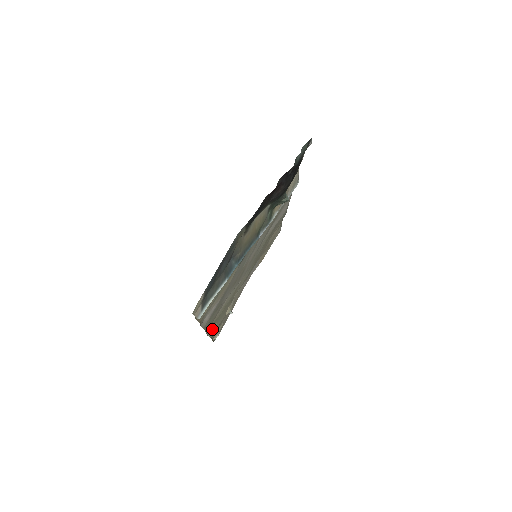
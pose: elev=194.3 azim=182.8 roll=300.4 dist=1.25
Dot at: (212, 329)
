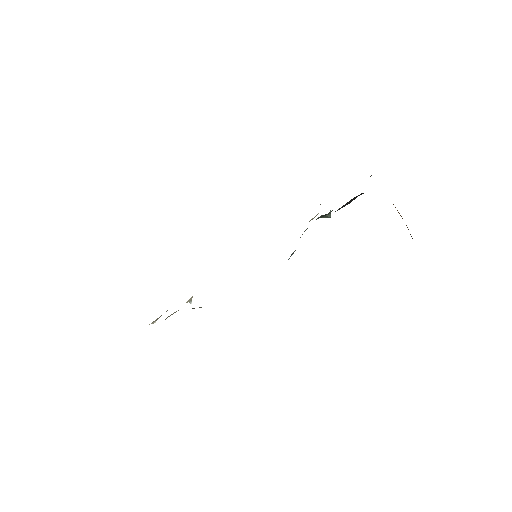
Dot at: occluded
